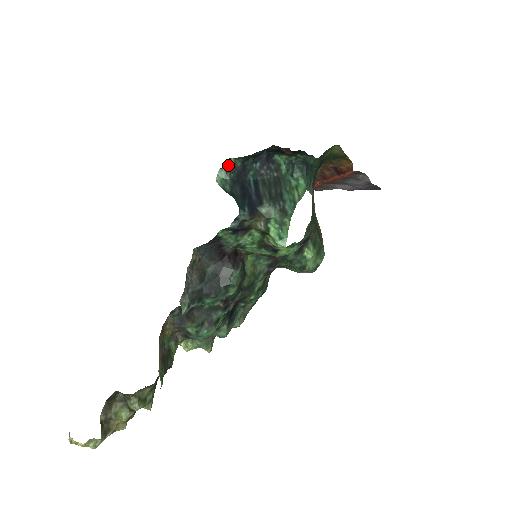
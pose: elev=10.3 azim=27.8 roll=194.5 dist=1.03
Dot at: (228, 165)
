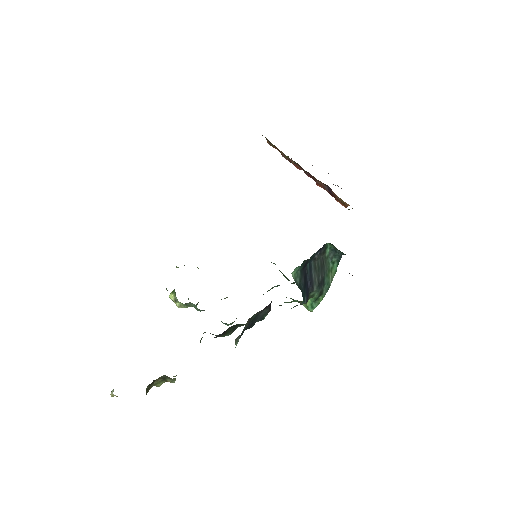
Dot at: (303, 262)
